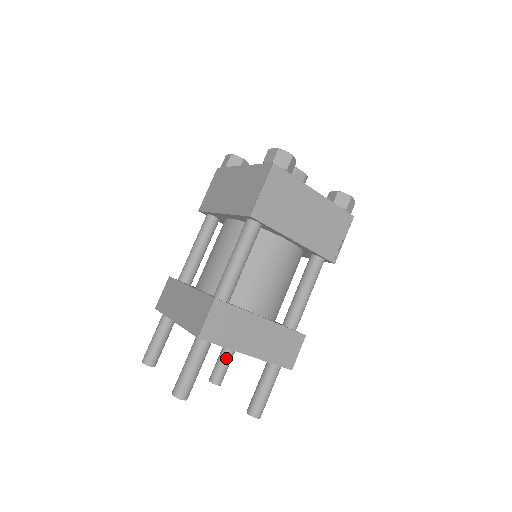
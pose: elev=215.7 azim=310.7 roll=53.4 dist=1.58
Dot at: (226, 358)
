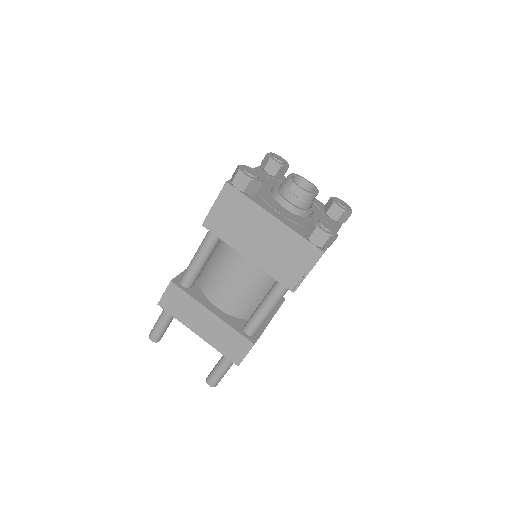
Dot at: occluded
